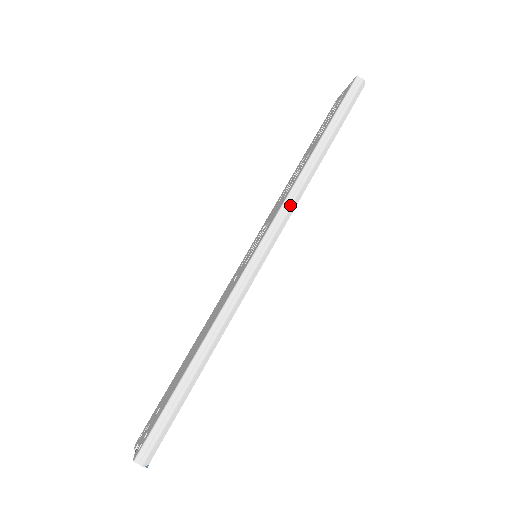
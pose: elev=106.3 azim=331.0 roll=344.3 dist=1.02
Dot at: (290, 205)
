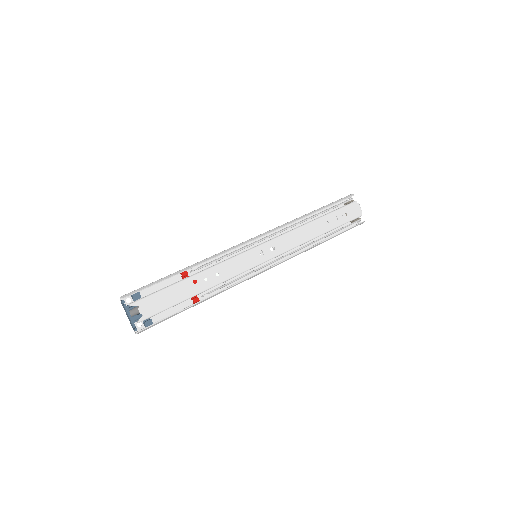
Dot at: (277, 227)
